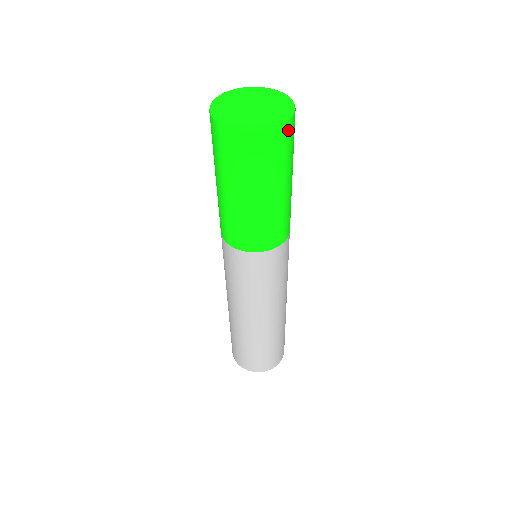
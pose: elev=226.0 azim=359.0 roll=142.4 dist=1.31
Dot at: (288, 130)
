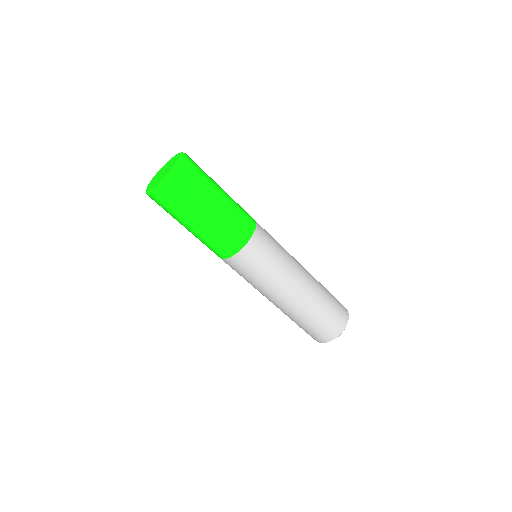
Dot at: (191, 160)
